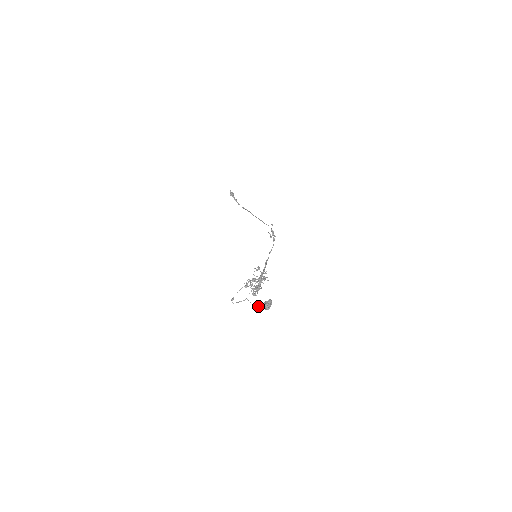
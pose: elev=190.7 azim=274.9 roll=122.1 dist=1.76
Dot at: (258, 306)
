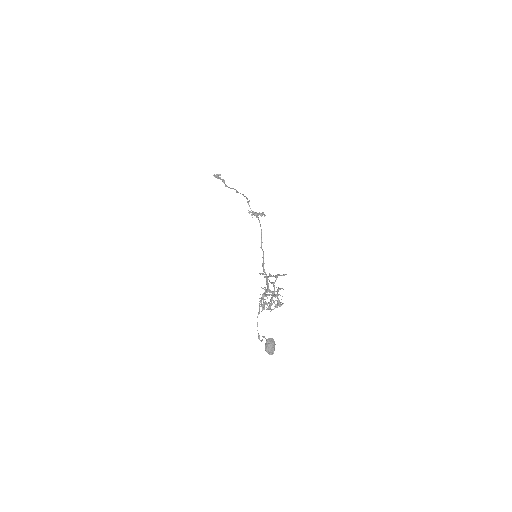
Dot at: occluded
